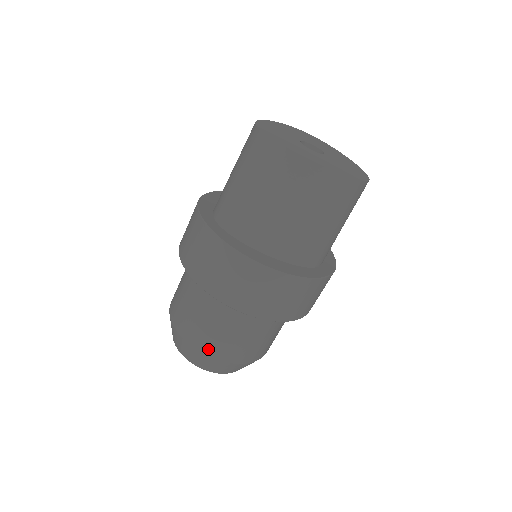
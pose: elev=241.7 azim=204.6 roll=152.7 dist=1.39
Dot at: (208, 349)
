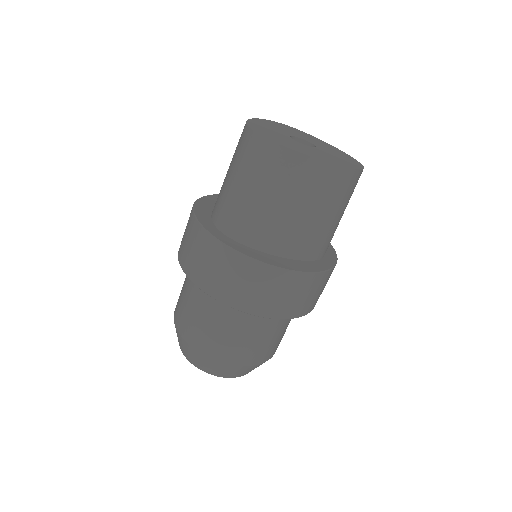
Dot at: (229, 358)
